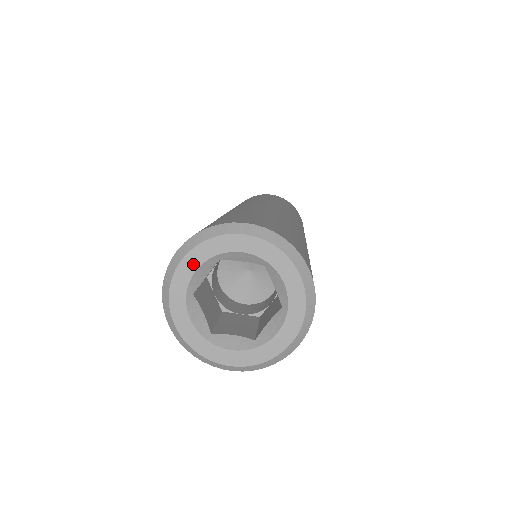
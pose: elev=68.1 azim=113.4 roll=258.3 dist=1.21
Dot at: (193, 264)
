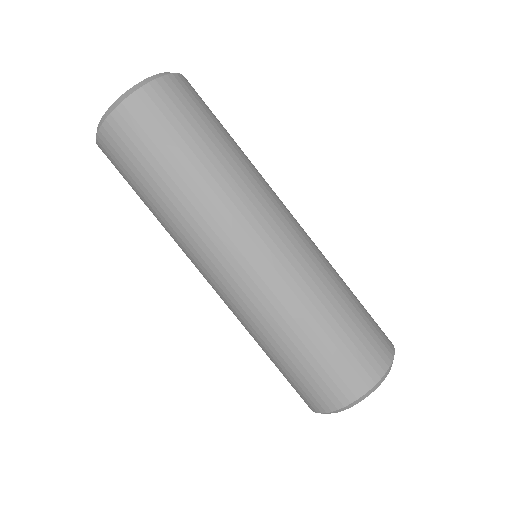
Dot at: occluded
